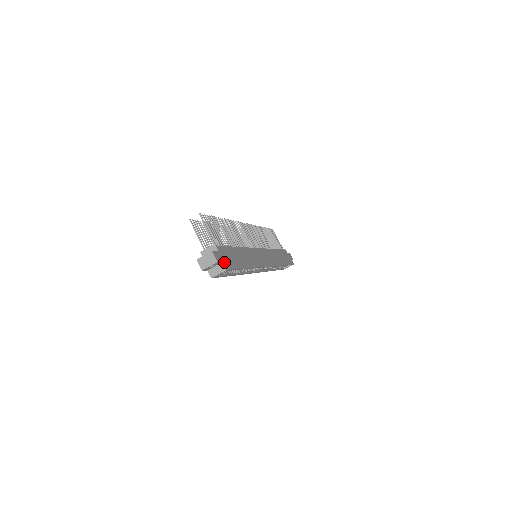
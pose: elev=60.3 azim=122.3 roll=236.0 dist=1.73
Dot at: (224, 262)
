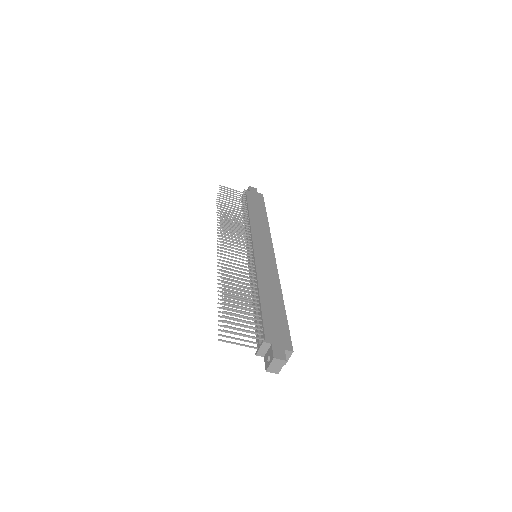
Dot at: (284, 346)
